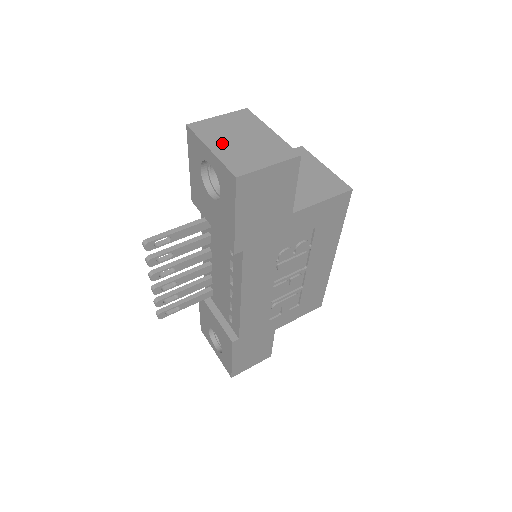
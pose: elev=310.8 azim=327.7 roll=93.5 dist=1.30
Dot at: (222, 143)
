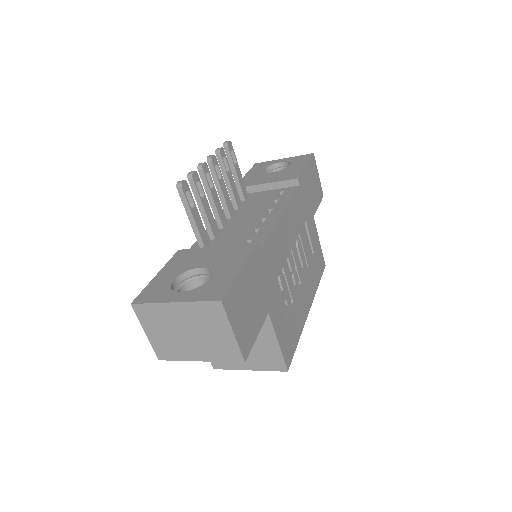
Dot at: occluded
